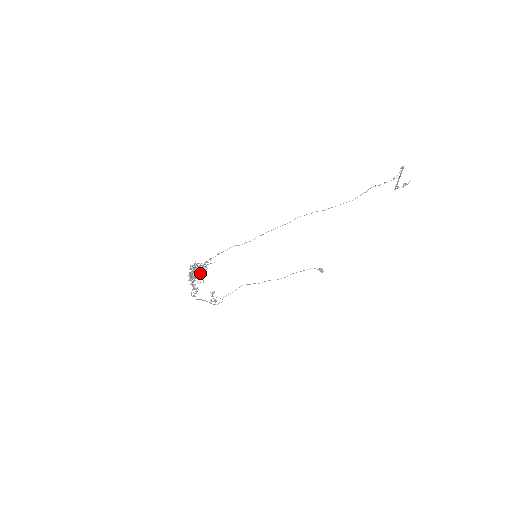
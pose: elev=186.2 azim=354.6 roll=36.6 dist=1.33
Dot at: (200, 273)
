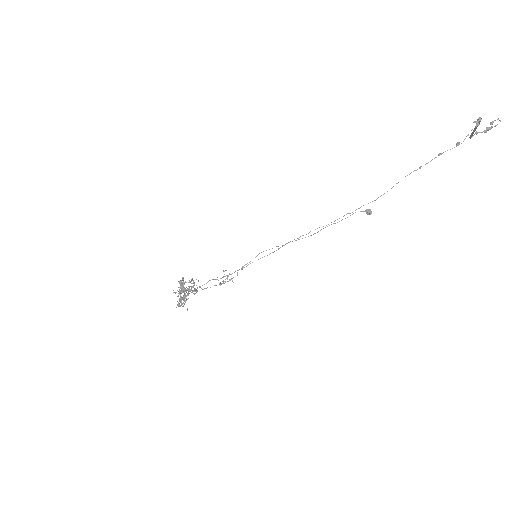
Dot at: (182, 303)
